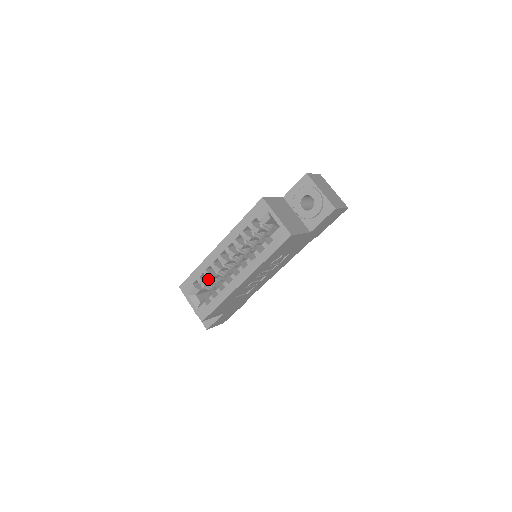
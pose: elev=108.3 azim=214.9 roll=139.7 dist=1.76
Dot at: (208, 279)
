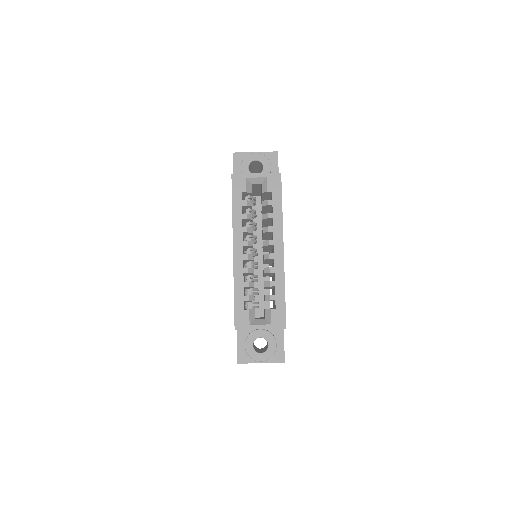
Dot at: (250, 294)
